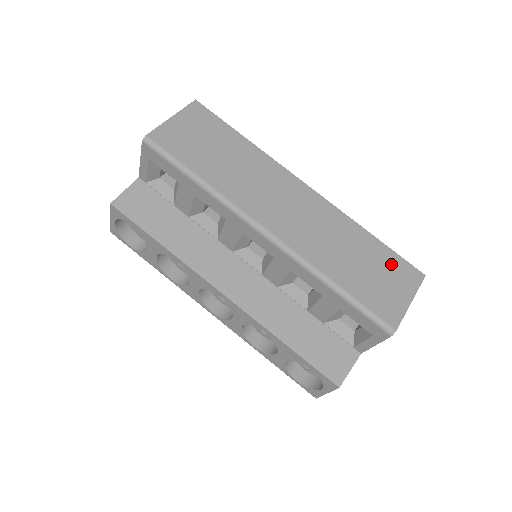
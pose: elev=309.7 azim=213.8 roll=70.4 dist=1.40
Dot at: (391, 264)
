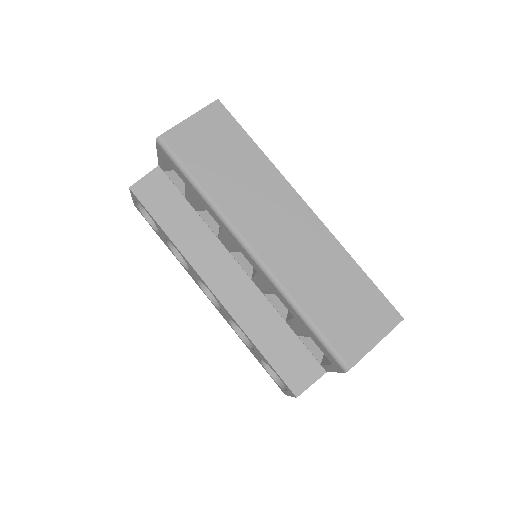
Dot at: (370, 301)
